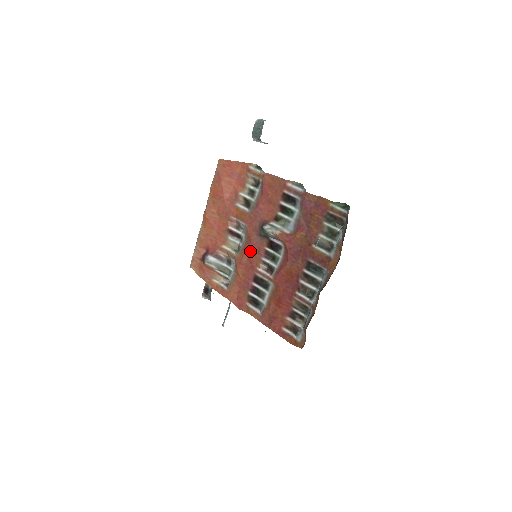
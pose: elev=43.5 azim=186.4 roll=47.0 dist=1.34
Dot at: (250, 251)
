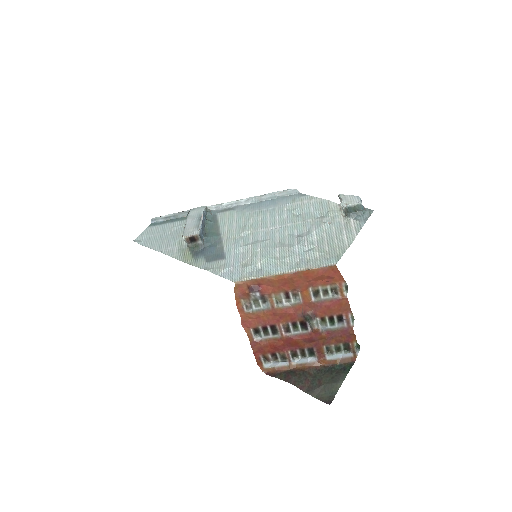
Dot at: (288, 315)
